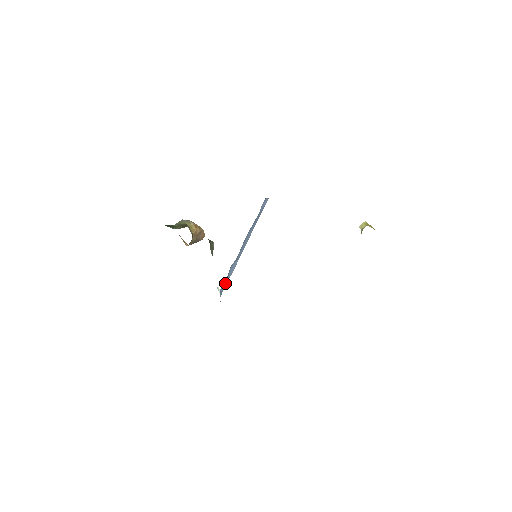
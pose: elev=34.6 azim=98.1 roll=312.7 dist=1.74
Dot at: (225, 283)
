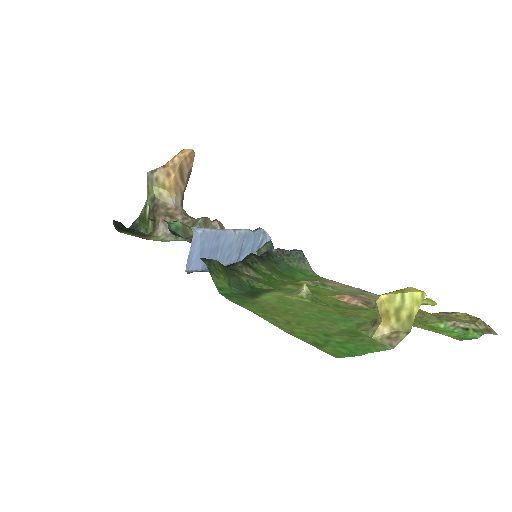
Dot at: (256, 240)
